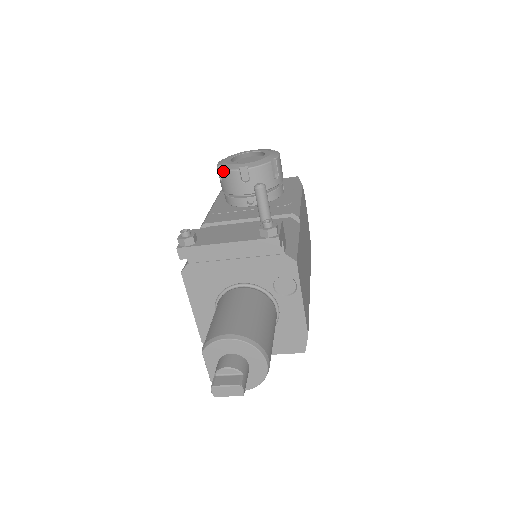
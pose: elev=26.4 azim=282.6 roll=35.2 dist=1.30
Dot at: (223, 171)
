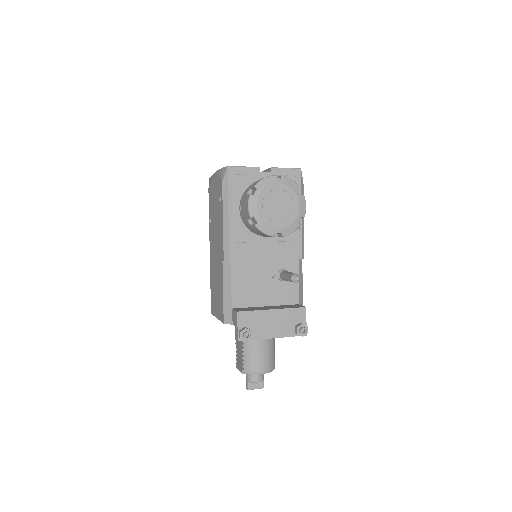
Dot at: (258, 230)
